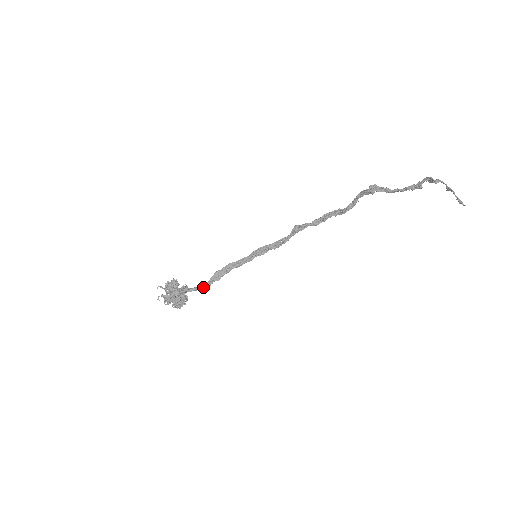
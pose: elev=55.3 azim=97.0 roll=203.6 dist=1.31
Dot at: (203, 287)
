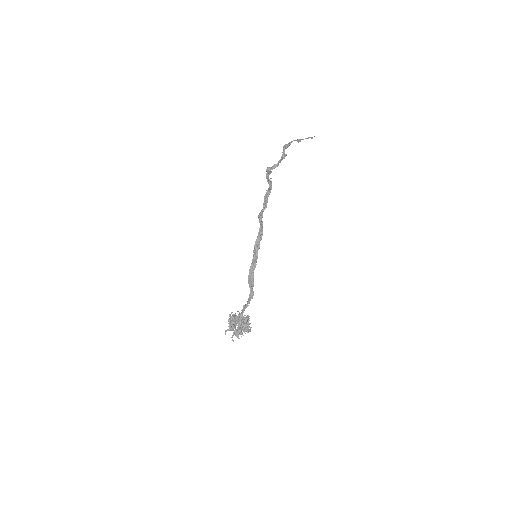
Dot at: (251, 296)
